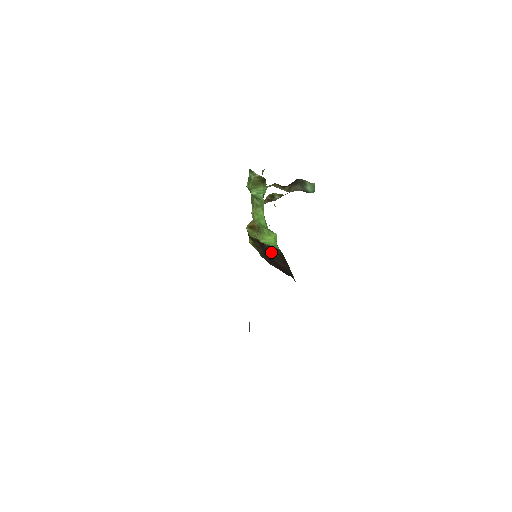
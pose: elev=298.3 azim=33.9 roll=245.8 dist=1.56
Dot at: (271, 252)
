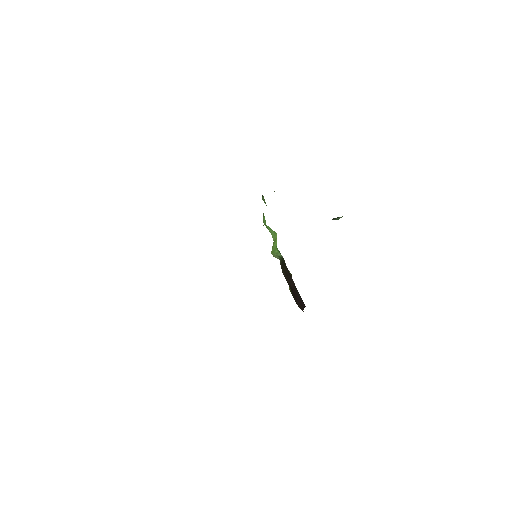
Dot at: (284, 270)
